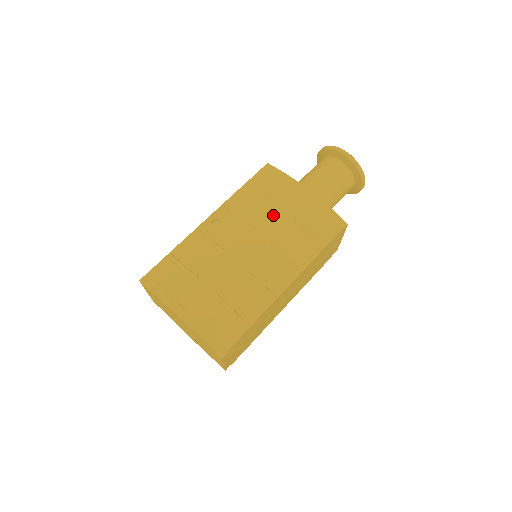
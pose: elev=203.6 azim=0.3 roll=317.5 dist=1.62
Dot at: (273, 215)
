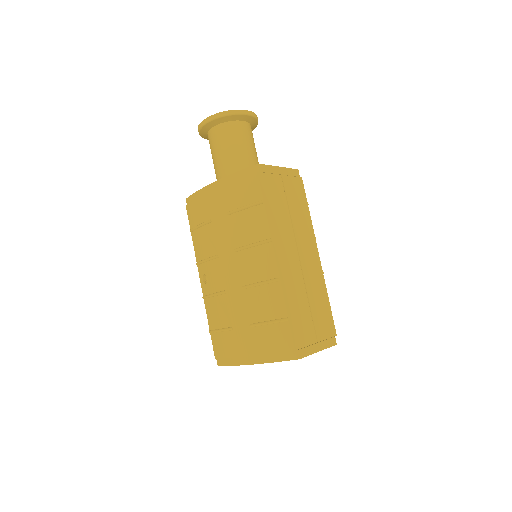
Dot at: (218, 230)
